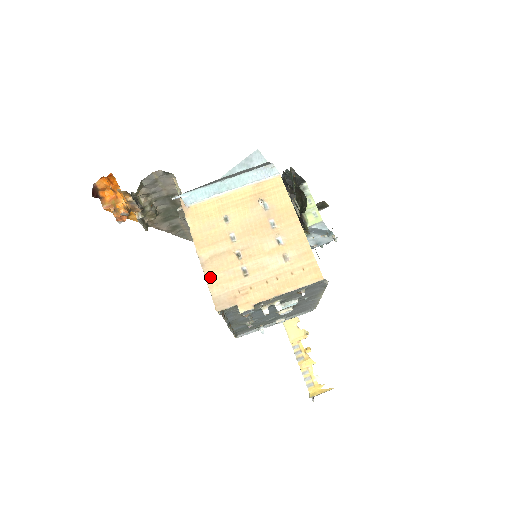
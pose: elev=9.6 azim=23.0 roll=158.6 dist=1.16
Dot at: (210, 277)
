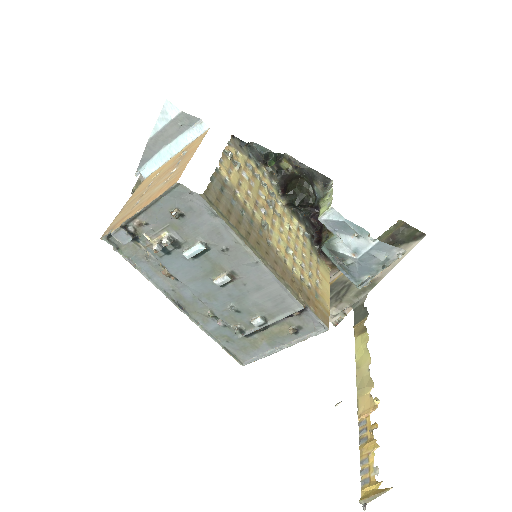
Dot at: (117, 217)
